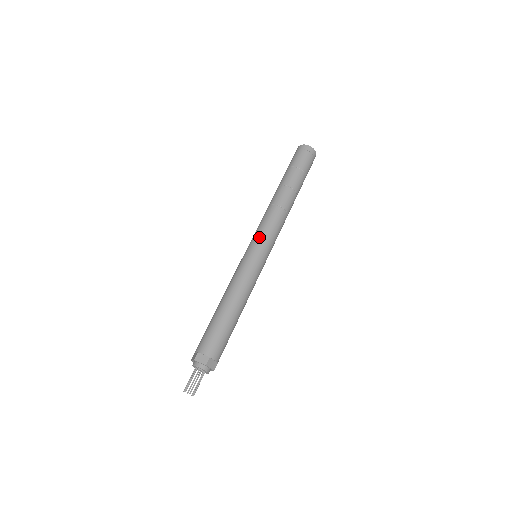
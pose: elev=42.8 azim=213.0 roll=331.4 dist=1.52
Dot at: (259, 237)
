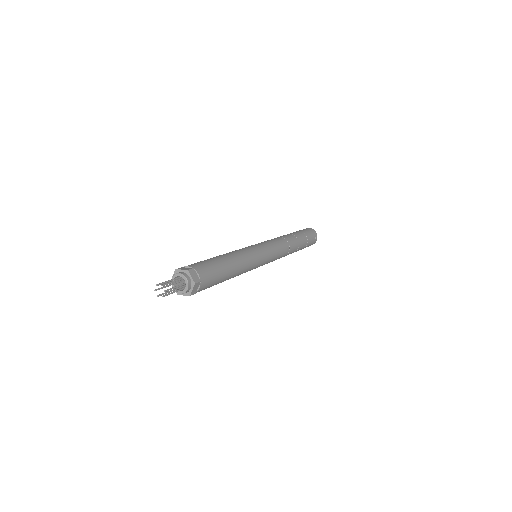
Dot at: (261, 242)
